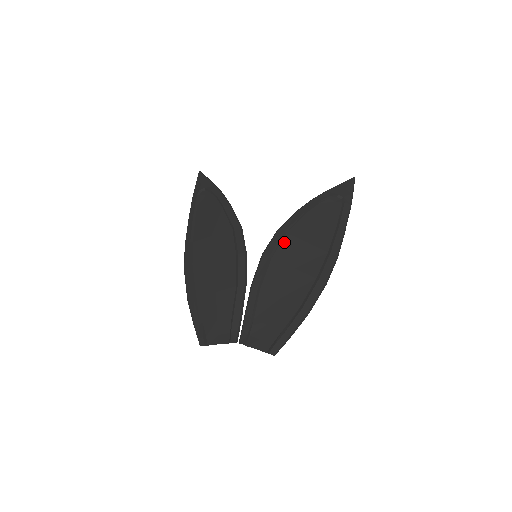
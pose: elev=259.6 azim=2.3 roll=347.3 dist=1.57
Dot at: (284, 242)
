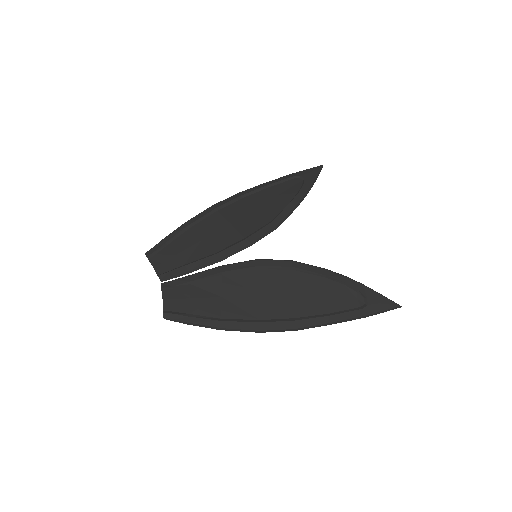
Dot at: (281, 272)
